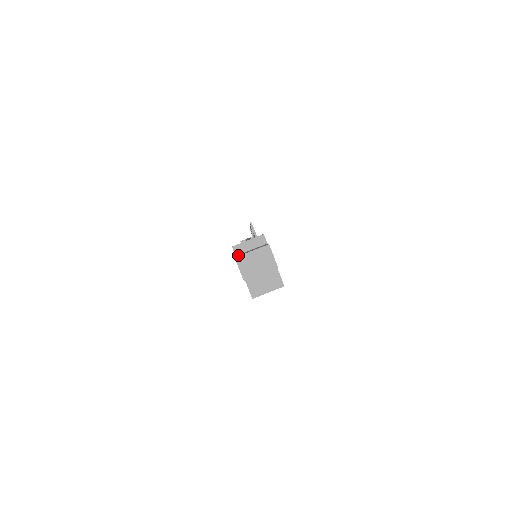
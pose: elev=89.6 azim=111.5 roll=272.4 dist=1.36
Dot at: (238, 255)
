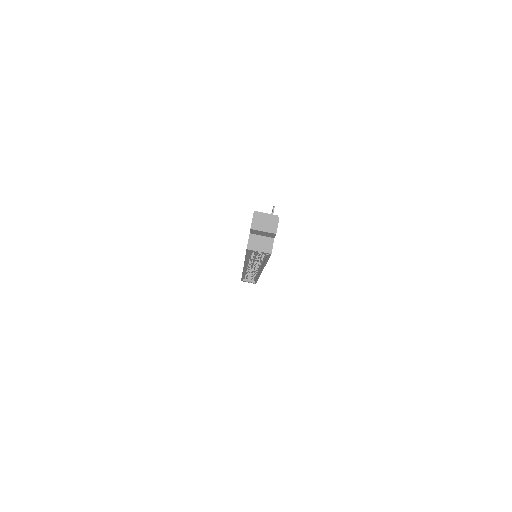
Dot at: occluded
